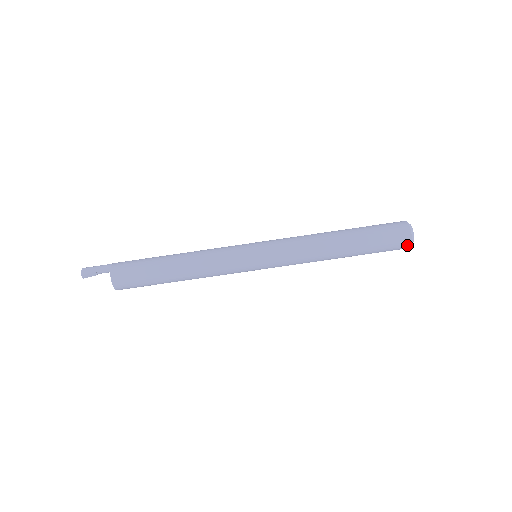
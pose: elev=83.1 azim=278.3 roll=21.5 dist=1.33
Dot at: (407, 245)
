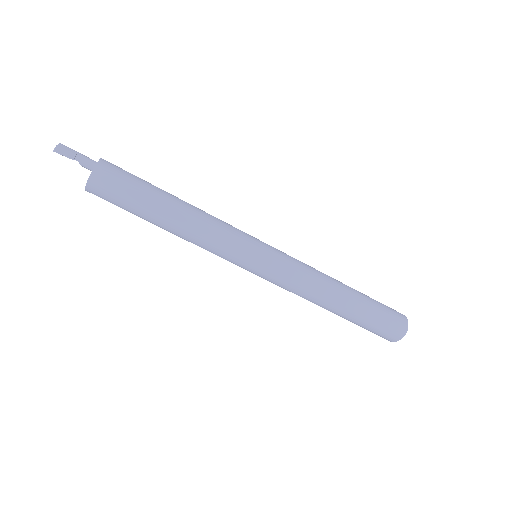
Dot at: (400, 333)
